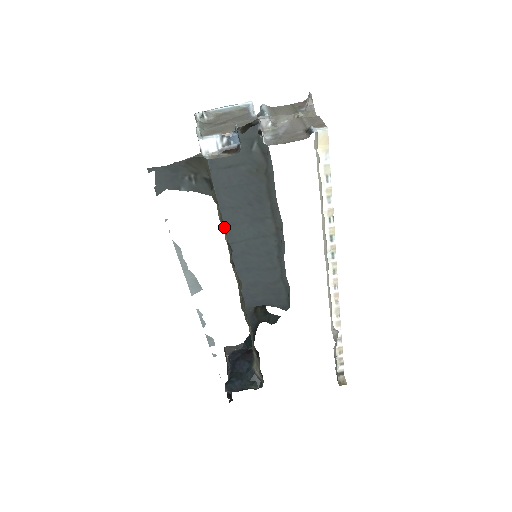
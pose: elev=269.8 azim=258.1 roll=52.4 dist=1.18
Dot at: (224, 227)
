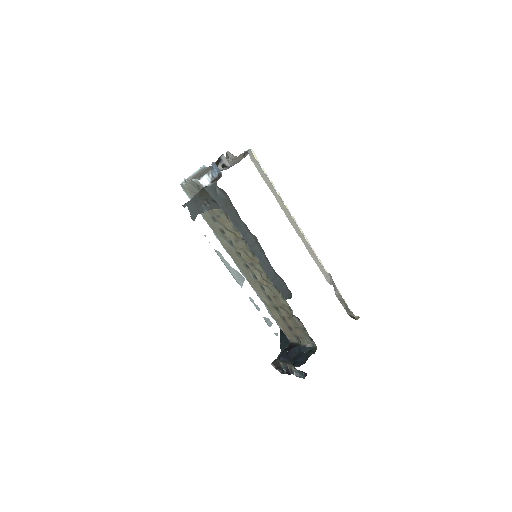
Dot at: (233, 233)
